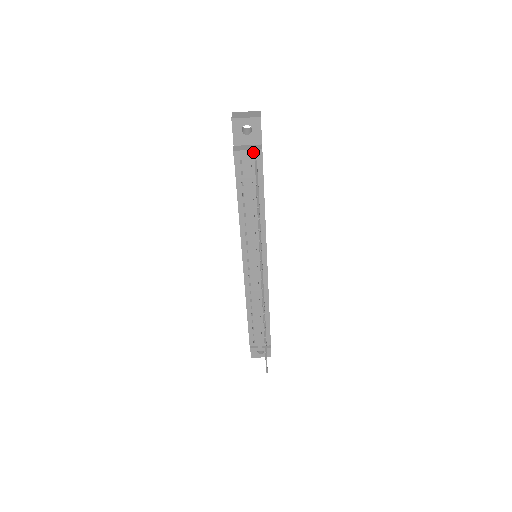
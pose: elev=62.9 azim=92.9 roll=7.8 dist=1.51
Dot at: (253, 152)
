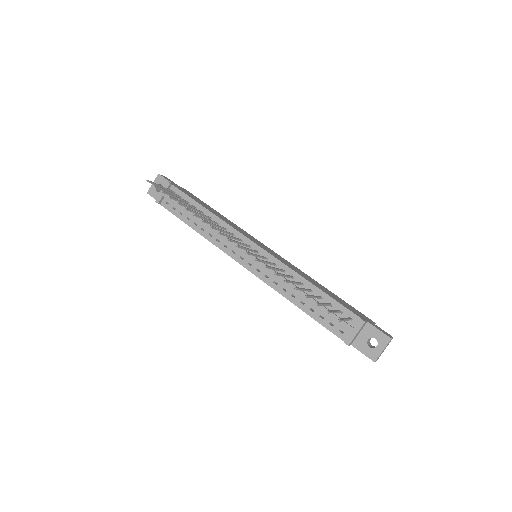
Dot at: occluded
